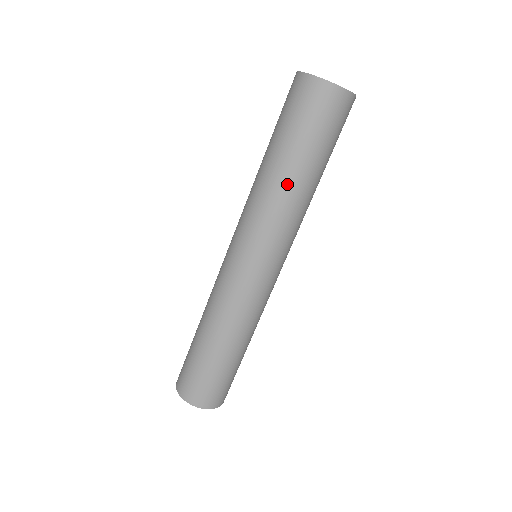
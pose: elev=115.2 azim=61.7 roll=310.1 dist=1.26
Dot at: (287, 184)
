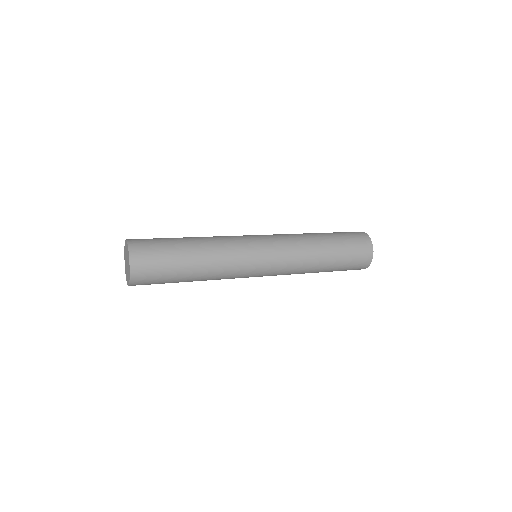
Dot at: (318, 247)
